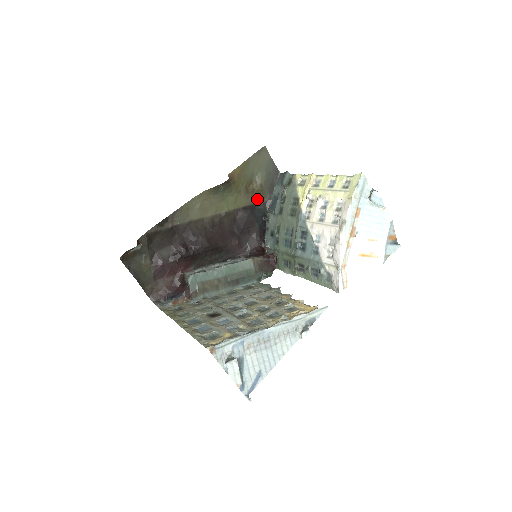
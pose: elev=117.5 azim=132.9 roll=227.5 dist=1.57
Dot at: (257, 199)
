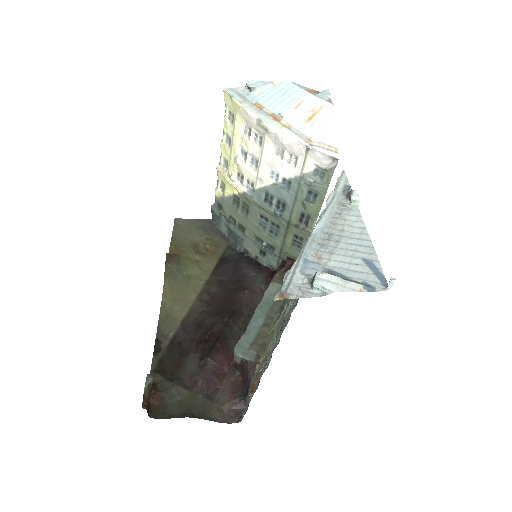
Dot at: (218, 251)
